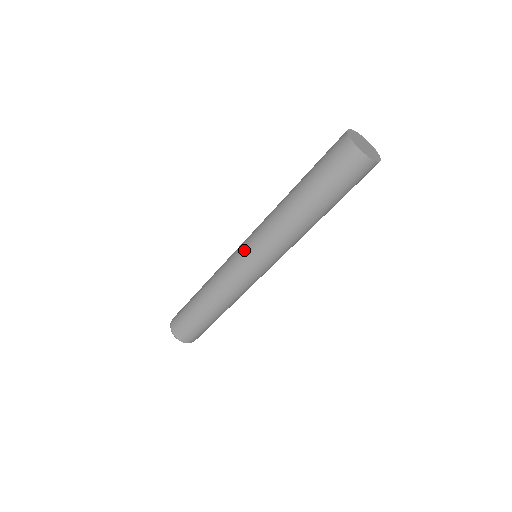
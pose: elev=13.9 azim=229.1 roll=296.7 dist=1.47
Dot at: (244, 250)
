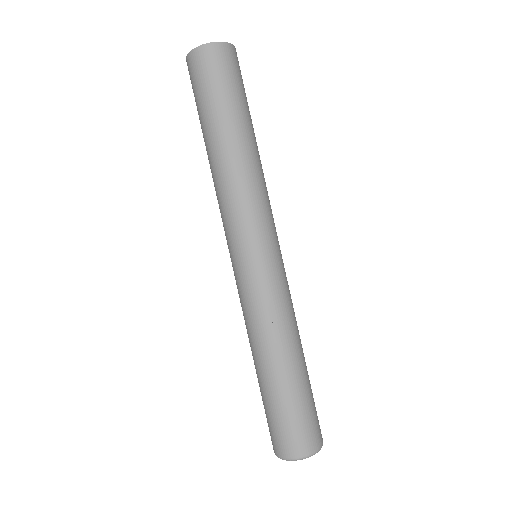
Dot at: occluded
